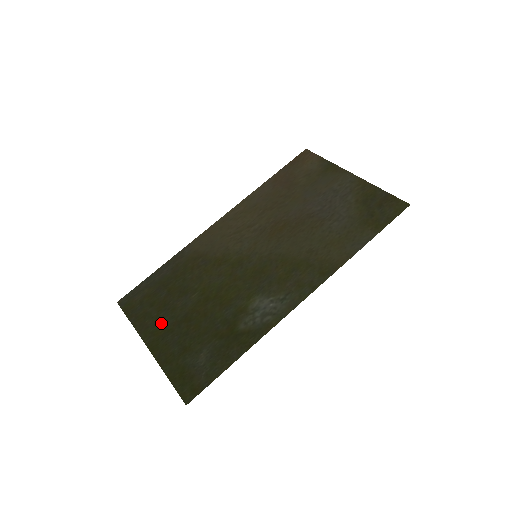
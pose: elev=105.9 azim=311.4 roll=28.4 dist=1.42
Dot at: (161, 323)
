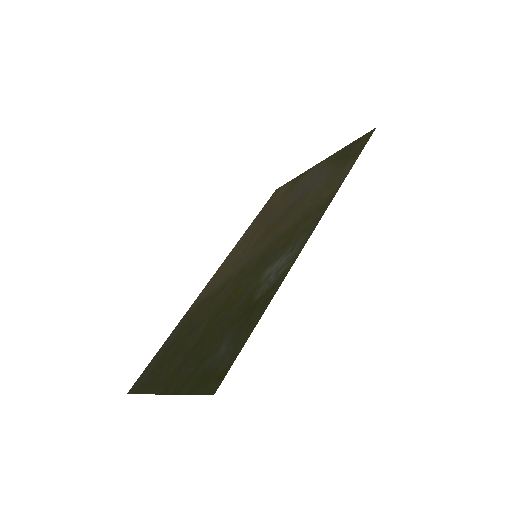
Dot at: (173, 366)
